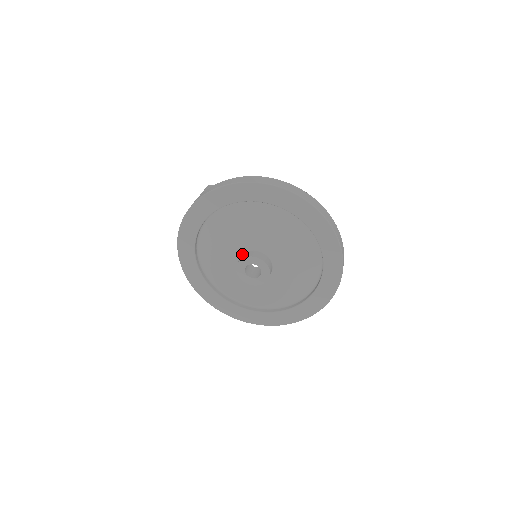
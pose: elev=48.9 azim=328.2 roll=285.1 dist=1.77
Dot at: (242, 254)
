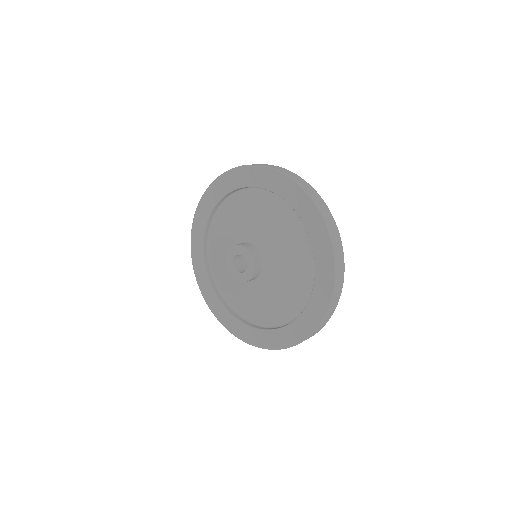
Dot at: occluded
